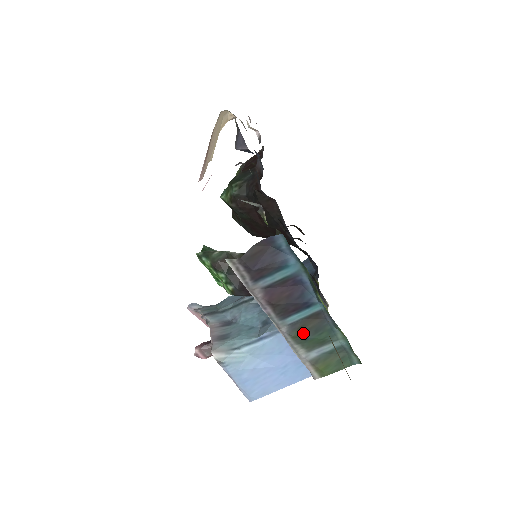
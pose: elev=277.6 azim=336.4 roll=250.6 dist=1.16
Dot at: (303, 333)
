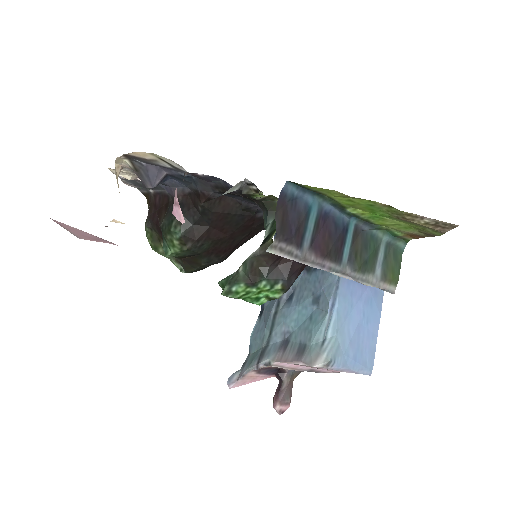
Dot at: (361, 259)
